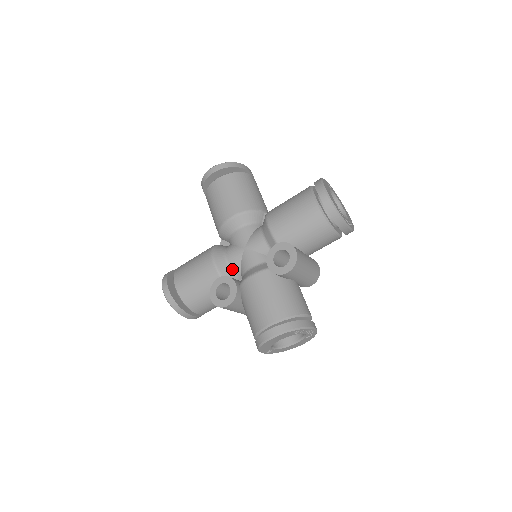
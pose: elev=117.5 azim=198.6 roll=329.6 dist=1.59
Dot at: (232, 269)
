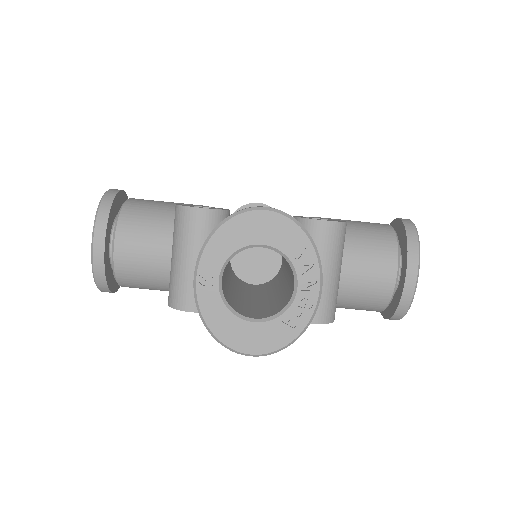
Dot at: occluded
